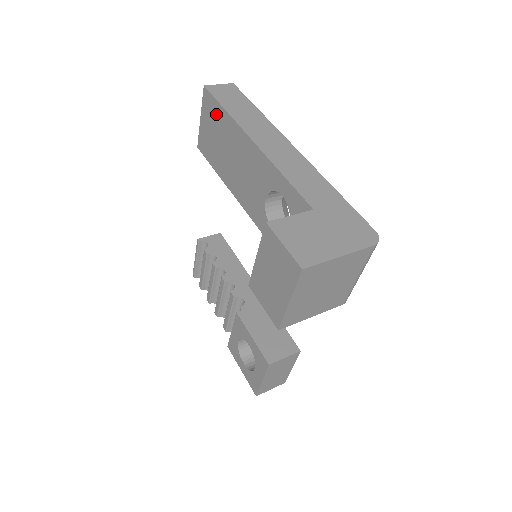
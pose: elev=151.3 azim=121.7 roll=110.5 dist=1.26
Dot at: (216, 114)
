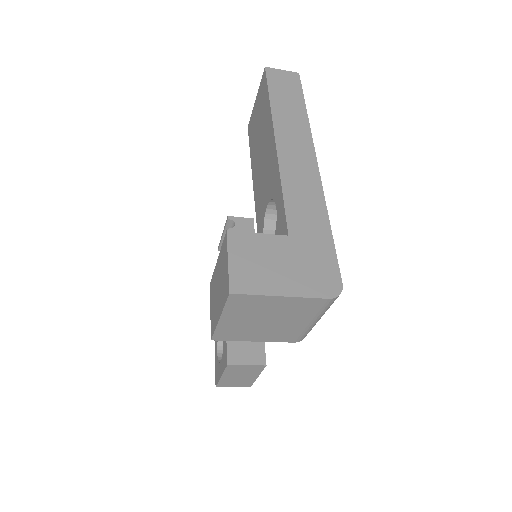
Dot at: (264, 100)
